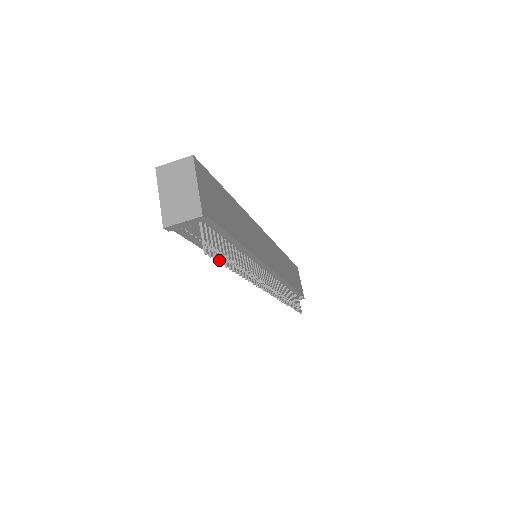
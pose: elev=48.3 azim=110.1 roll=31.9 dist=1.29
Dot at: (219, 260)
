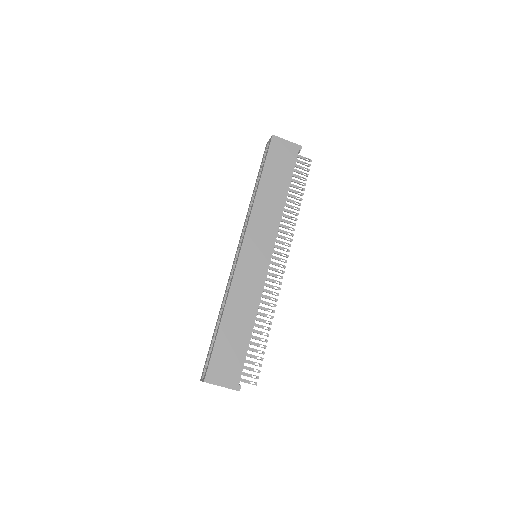
Dot at: occluded
